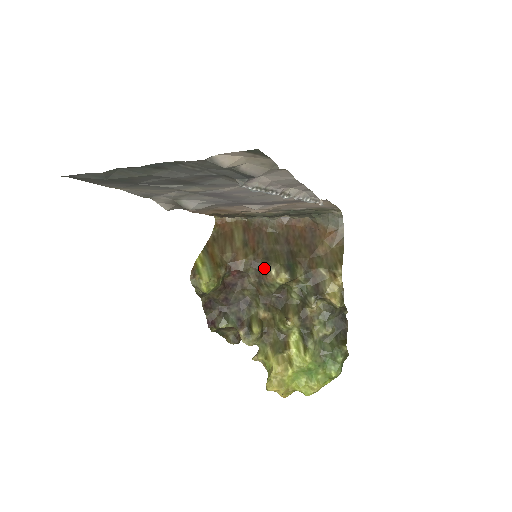
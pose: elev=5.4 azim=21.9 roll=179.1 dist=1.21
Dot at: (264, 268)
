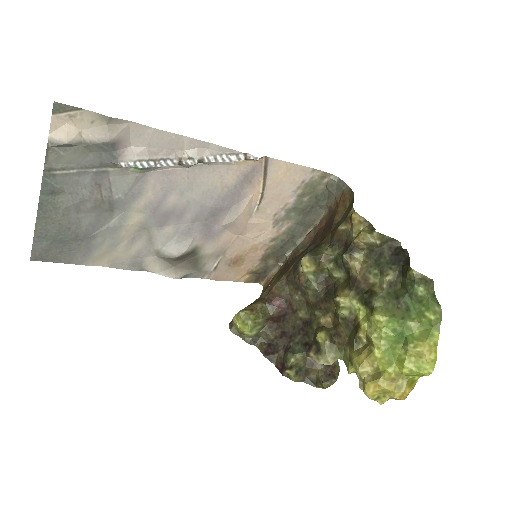
Dot at: (296, 275)
